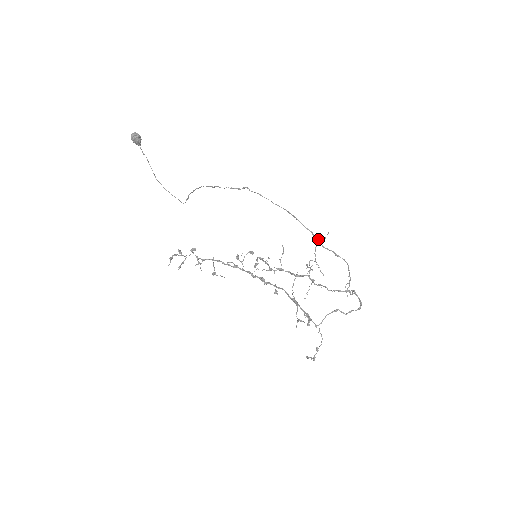
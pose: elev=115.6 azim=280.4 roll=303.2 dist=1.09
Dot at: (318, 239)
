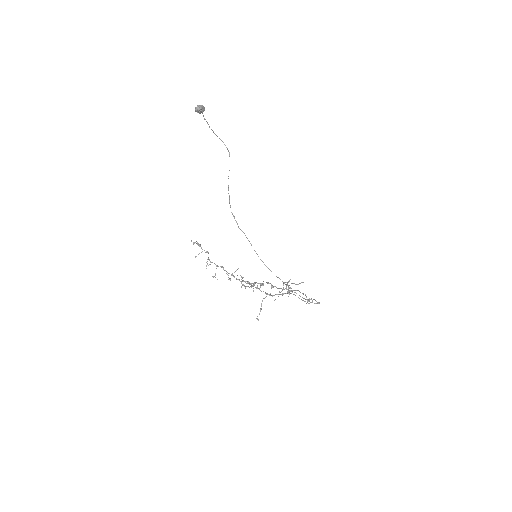
Dot at: (290, 288)
